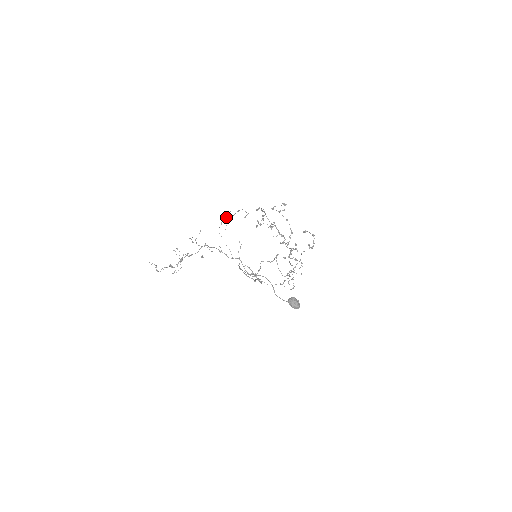
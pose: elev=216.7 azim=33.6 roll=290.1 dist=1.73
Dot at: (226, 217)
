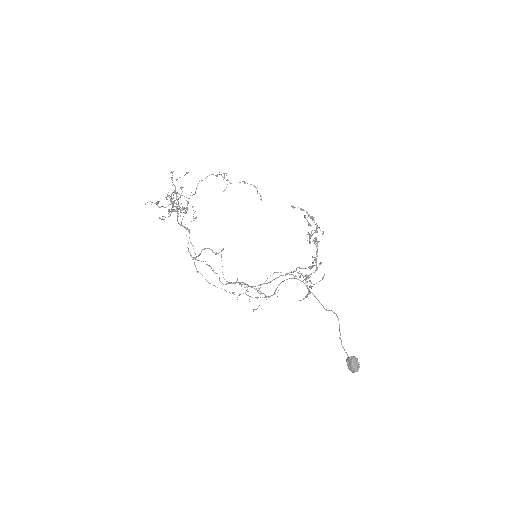
Dot at: occluded
